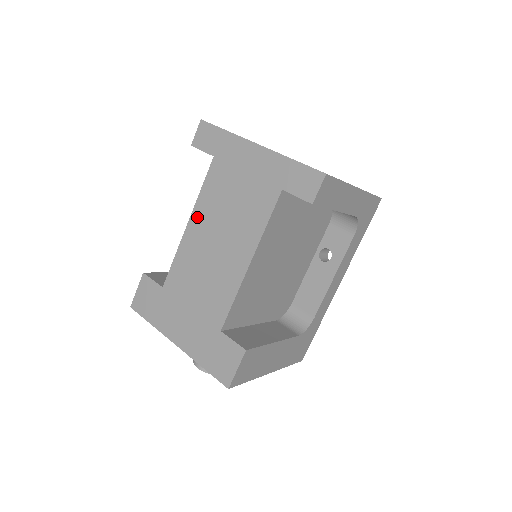
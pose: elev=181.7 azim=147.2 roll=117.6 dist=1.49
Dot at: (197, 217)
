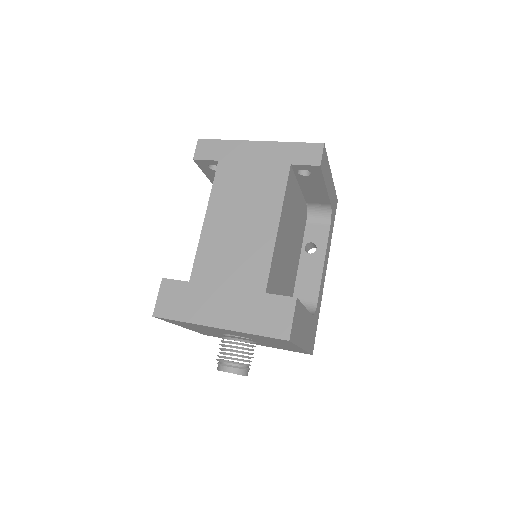
Dot at: (214, 210)
